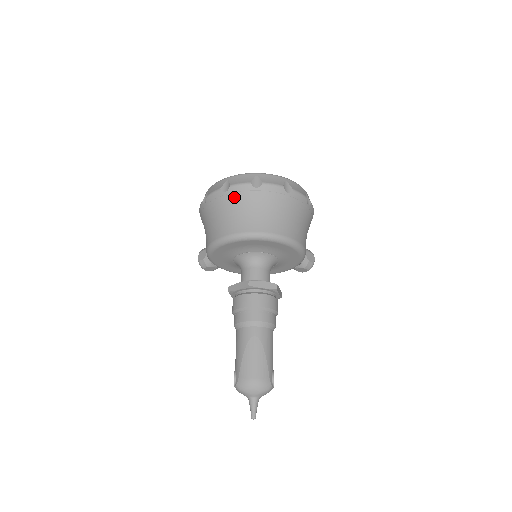
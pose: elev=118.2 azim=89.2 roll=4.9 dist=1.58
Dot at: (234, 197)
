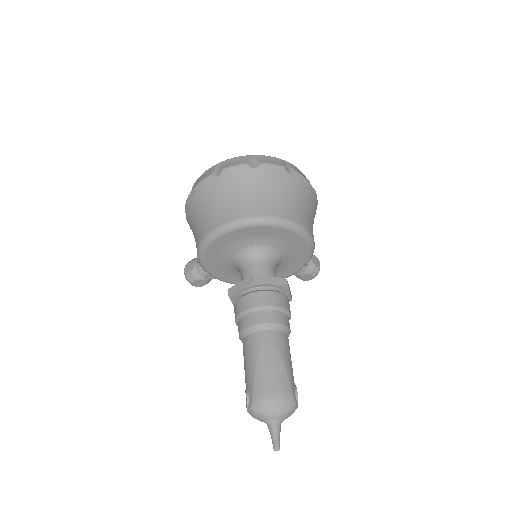
Dot at: (228, 181)
